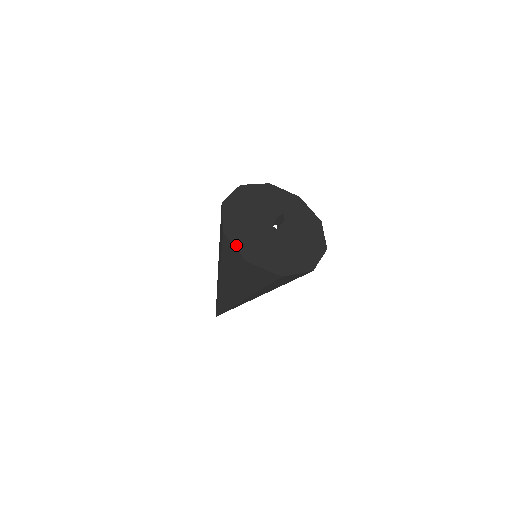
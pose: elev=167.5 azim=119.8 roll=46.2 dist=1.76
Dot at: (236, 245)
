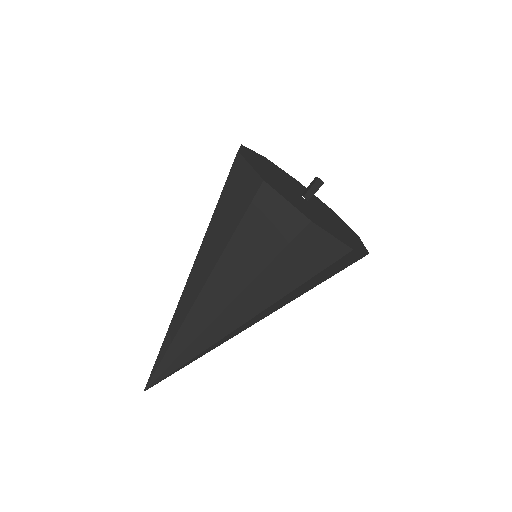
Dot at: (287, 199)
